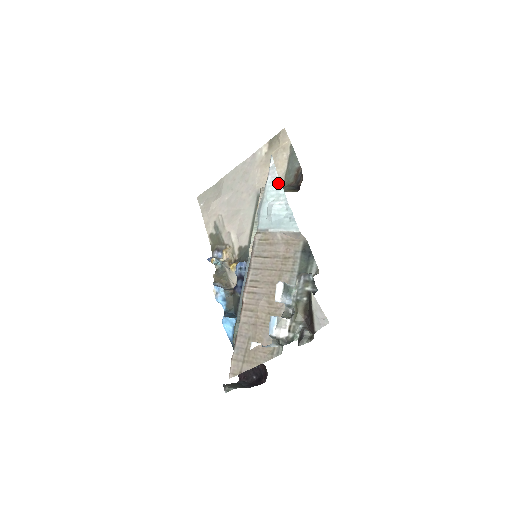
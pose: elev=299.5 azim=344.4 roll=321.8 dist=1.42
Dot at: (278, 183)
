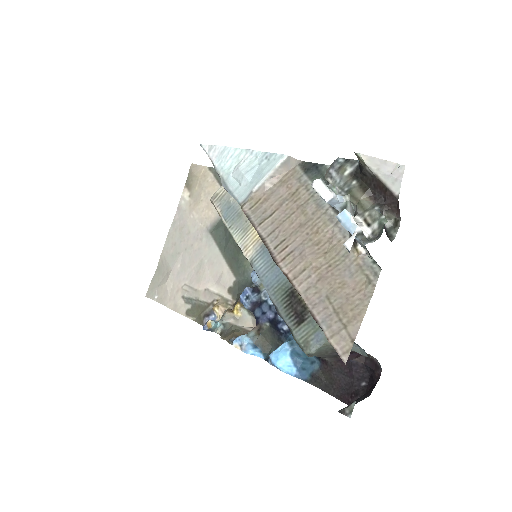
Dot at: (227, 150)
